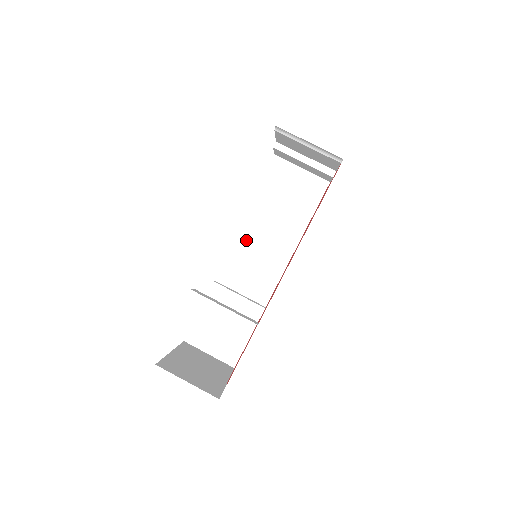
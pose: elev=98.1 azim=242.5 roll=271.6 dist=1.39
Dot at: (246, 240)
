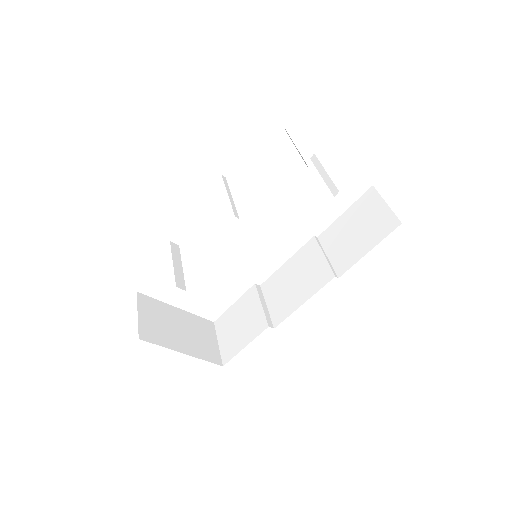
Dot at: (297, 260)
